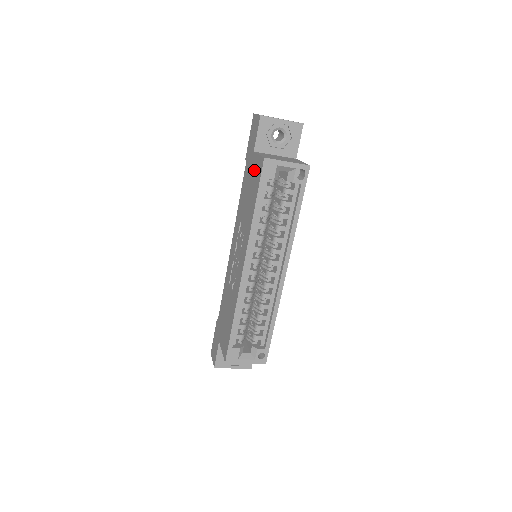
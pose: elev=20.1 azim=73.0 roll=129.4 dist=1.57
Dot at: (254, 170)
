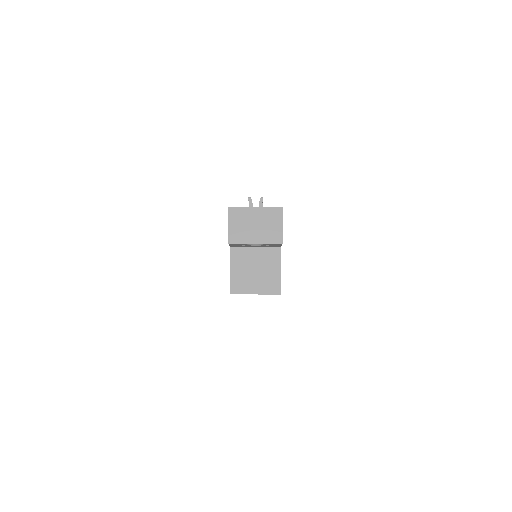
Dot at: occluded
